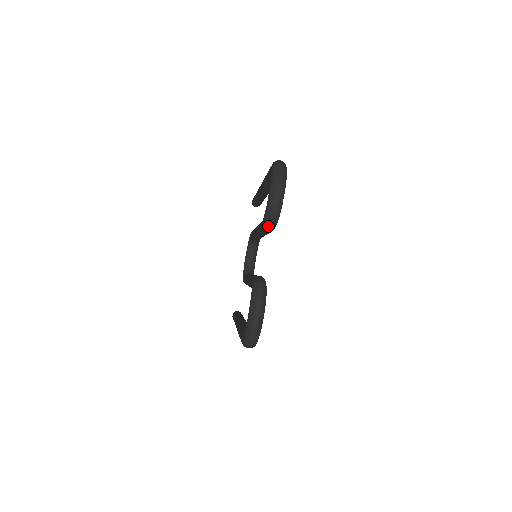
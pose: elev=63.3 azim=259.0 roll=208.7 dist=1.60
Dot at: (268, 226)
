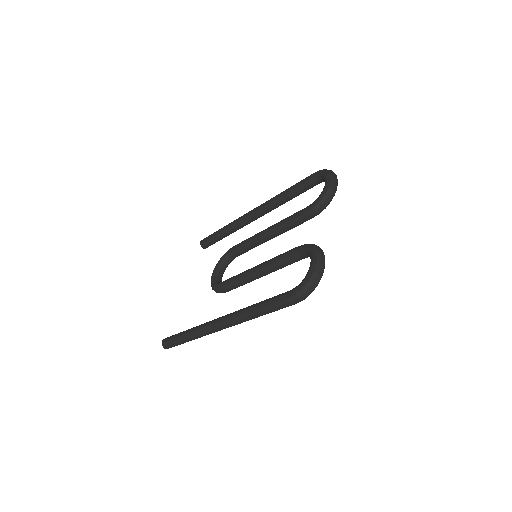
Dot at: (318, 208)
